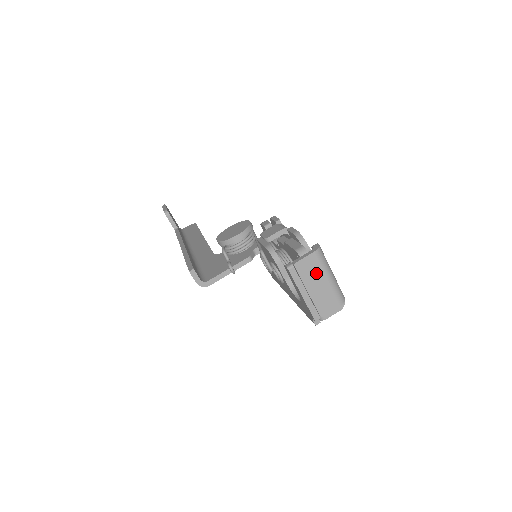
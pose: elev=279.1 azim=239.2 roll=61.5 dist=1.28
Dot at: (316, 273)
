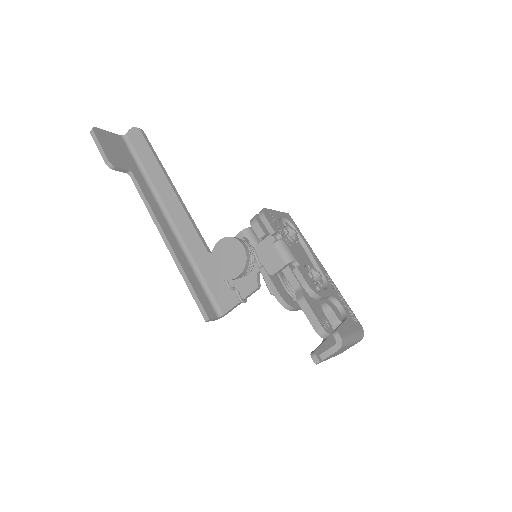
Dot at: occluded
